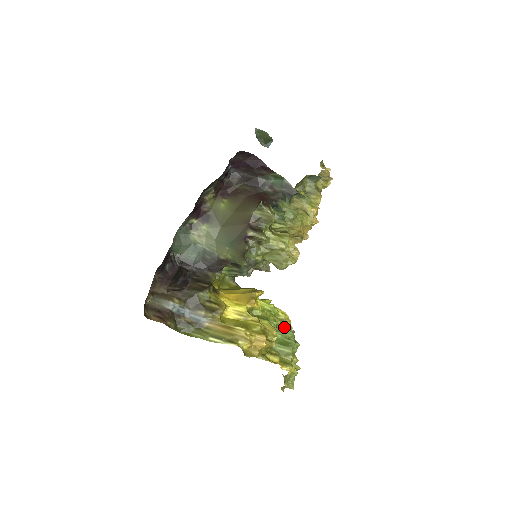
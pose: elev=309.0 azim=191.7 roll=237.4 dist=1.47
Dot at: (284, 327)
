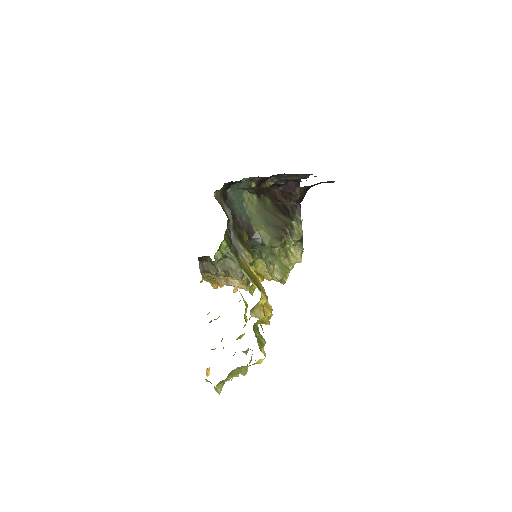
Dot at: occluded
